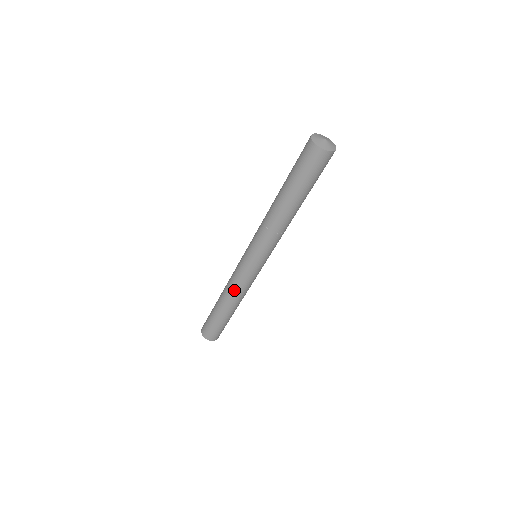
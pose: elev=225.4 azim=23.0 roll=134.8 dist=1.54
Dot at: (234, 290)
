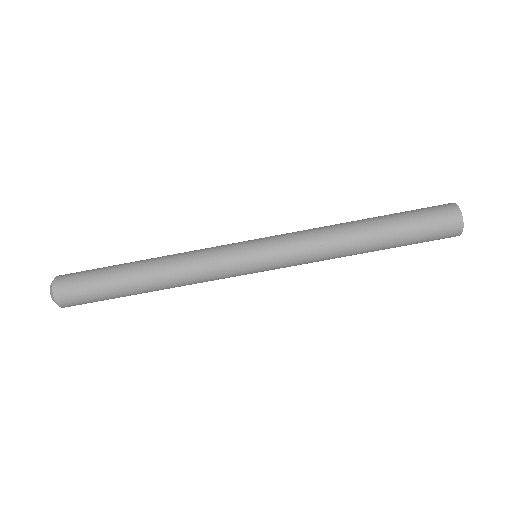
Dot at: (189, 271)
